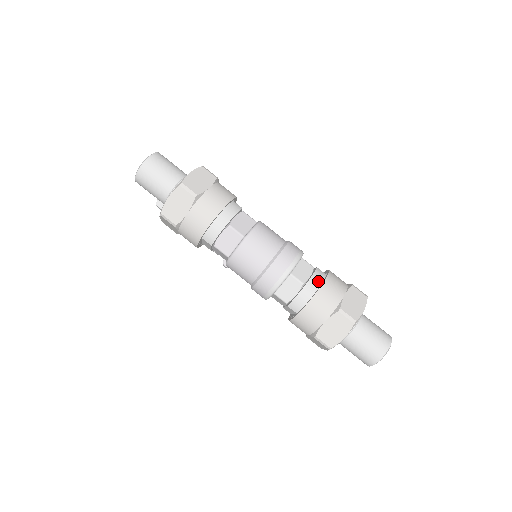
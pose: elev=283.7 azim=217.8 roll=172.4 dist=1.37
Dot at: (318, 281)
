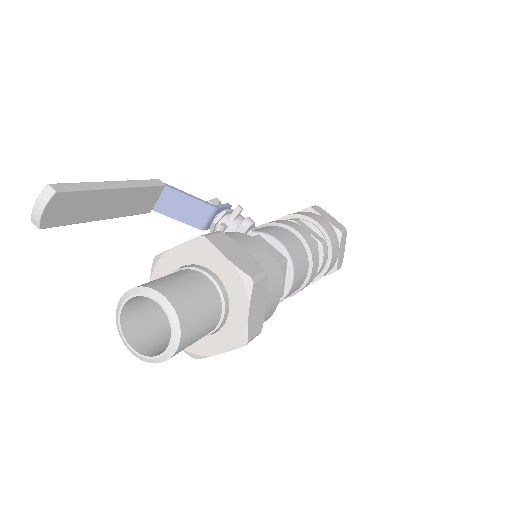
Dot at: (325, 261)
